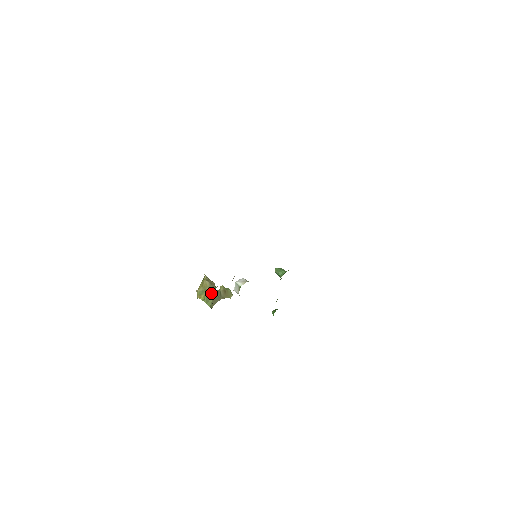
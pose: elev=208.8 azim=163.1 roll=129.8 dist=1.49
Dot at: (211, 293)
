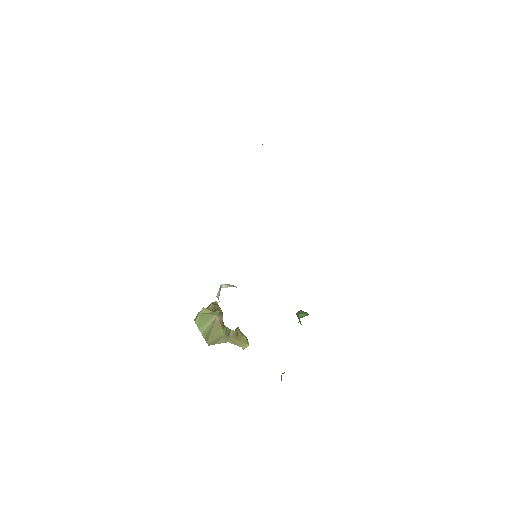
Dot at: (209, 317)
